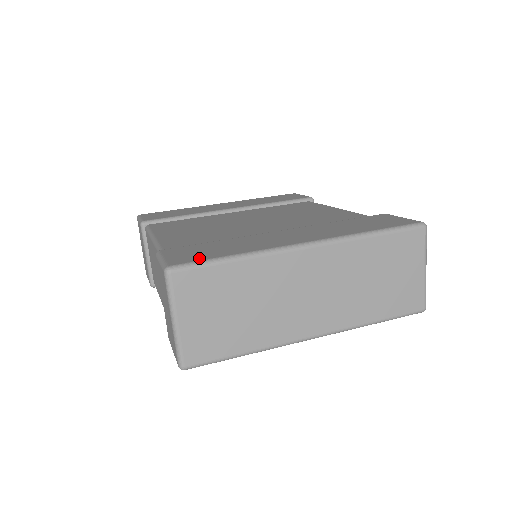
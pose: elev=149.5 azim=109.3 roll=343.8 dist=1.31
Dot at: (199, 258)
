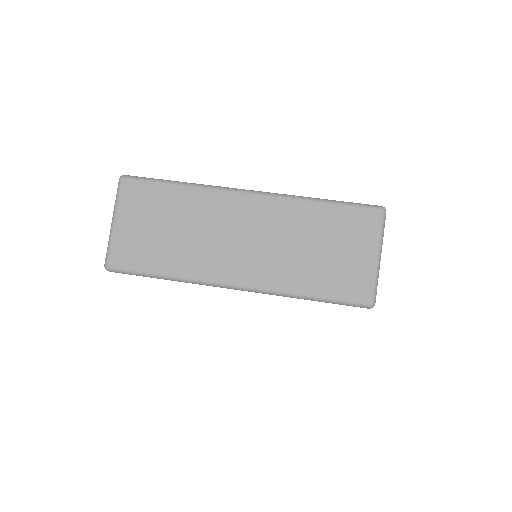
Dot at: occluded
